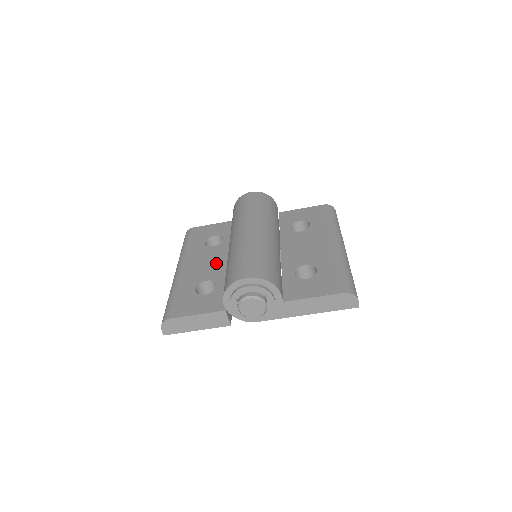
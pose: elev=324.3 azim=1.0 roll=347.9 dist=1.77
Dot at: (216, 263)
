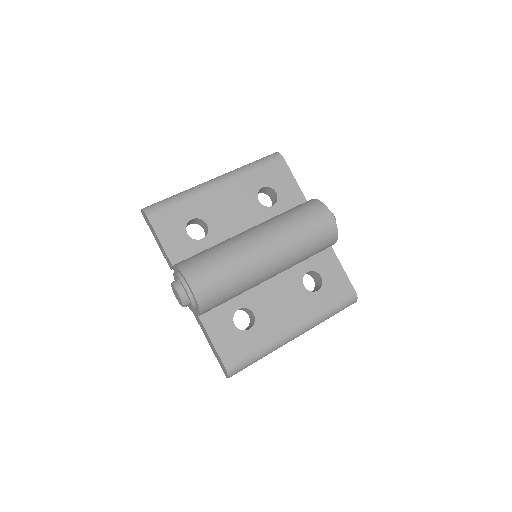
Dot at: (234, 220)
